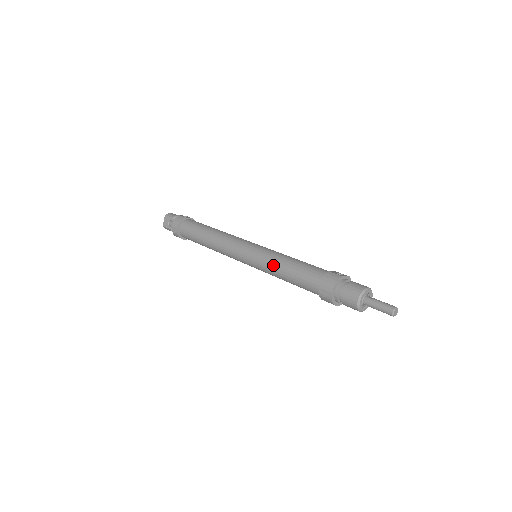
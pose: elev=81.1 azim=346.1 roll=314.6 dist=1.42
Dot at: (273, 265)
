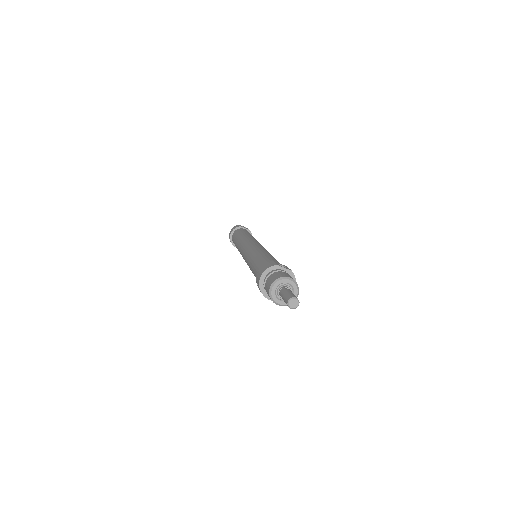
Dot at: (250, 258)
